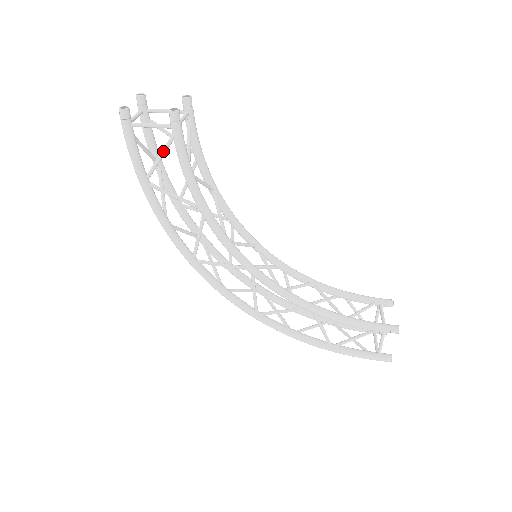
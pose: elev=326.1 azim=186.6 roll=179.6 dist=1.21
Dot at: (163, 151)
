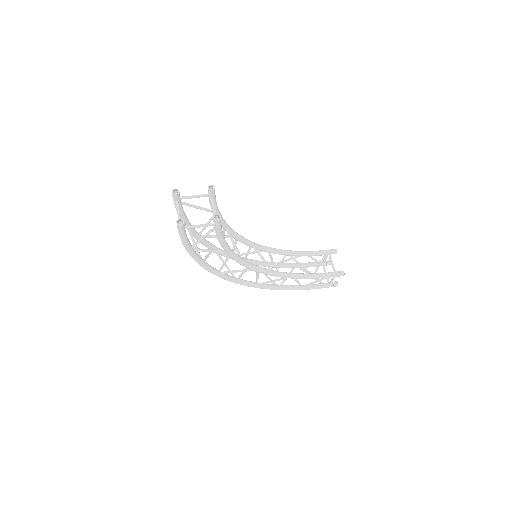
Dot at: (206, 236)
